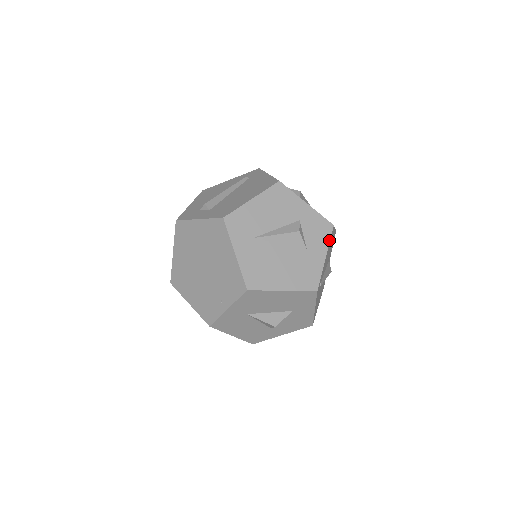
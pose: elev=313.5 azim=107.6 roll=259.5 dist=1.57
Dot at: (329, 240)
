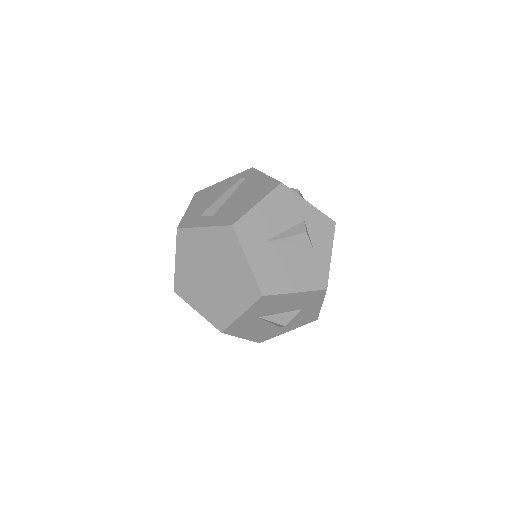
Dot at: (333, 238)
